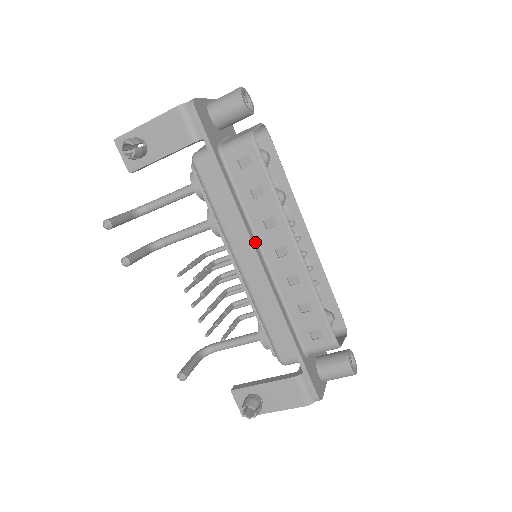
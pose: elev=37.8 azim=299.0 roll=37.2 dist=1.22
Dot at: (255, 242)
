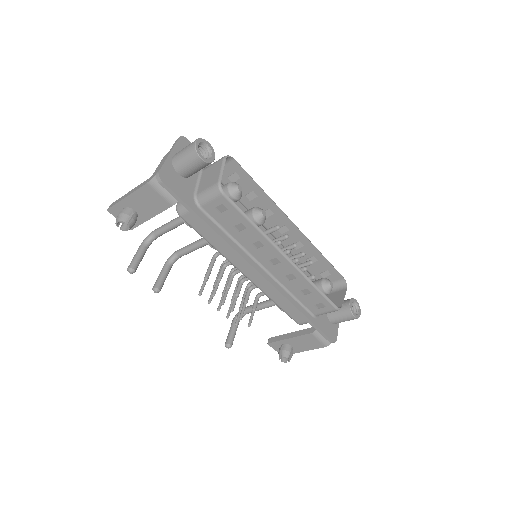
Dot at: (251, 259)
